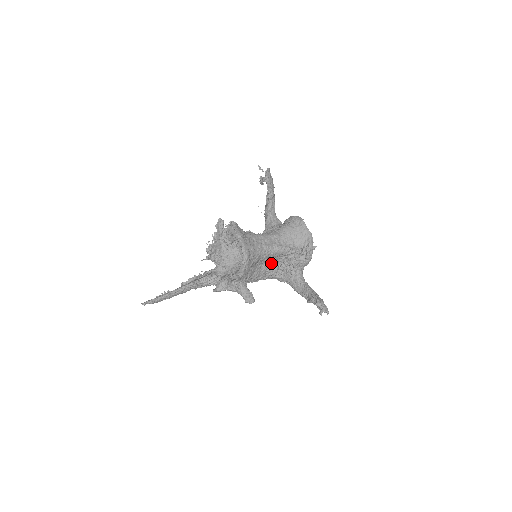
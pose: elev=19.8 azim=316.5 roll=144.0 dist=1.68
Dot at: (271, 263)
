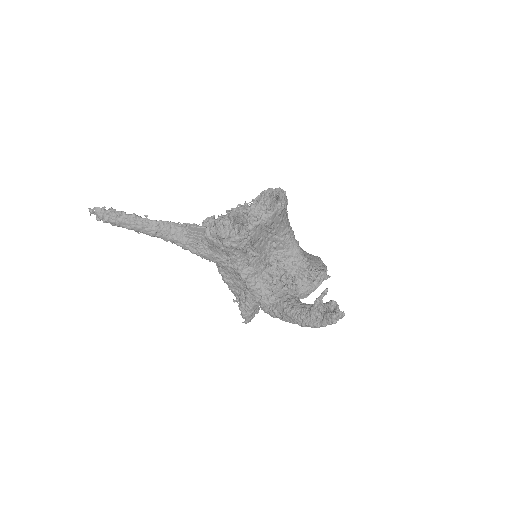
Dot at: (274, 265)
